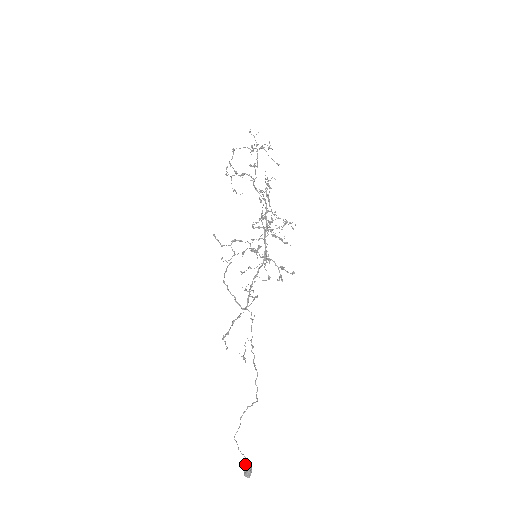
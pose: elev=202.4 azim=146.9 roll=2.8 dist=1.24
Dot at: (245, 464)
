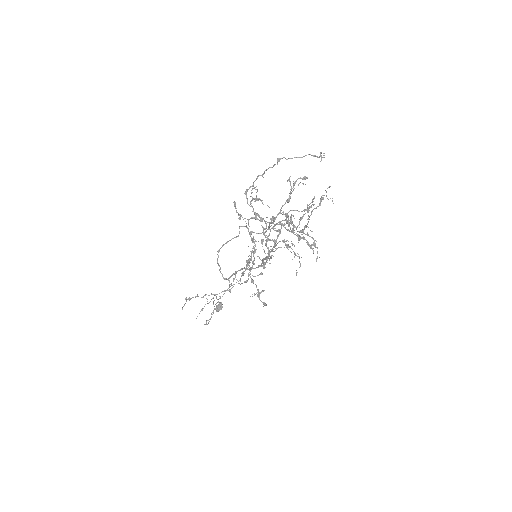
Dot at: (218, 305)
